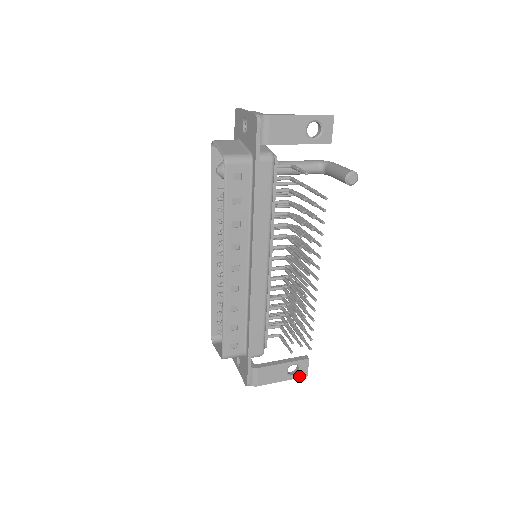
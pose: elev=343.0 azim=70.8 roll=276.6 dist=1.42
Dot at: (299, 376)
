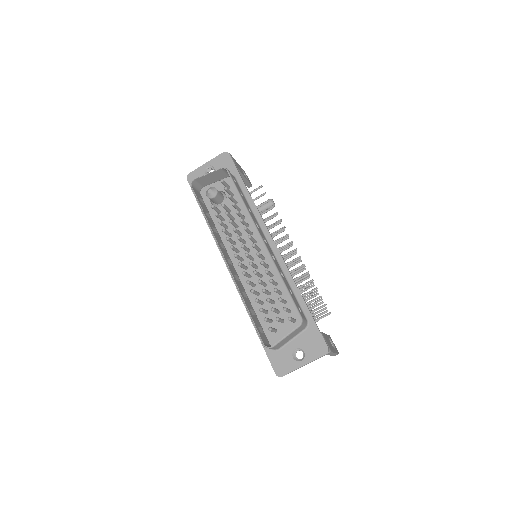
Dot at: (337, 352)
